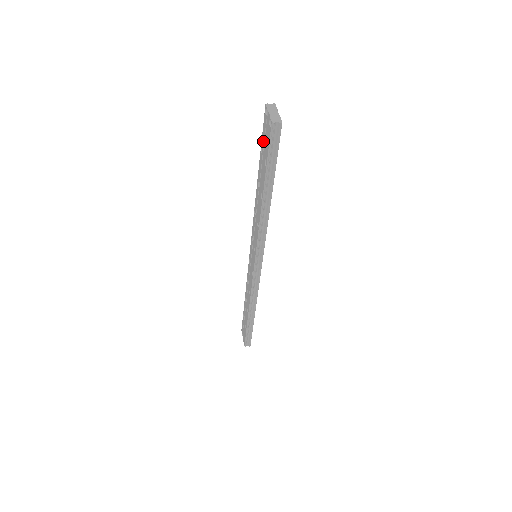
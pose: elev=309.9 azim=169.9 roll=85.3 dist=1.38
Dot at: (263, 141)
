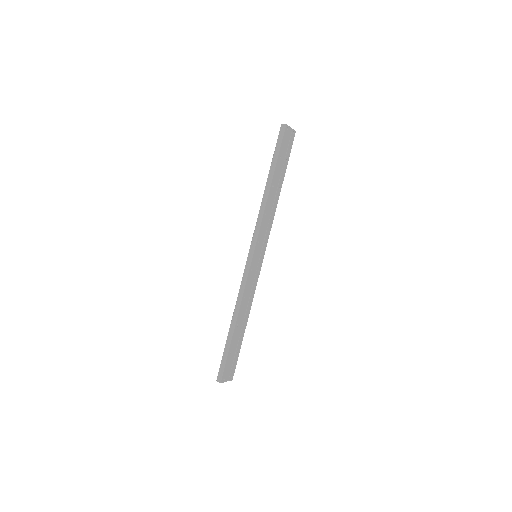
Dot at: occluded
